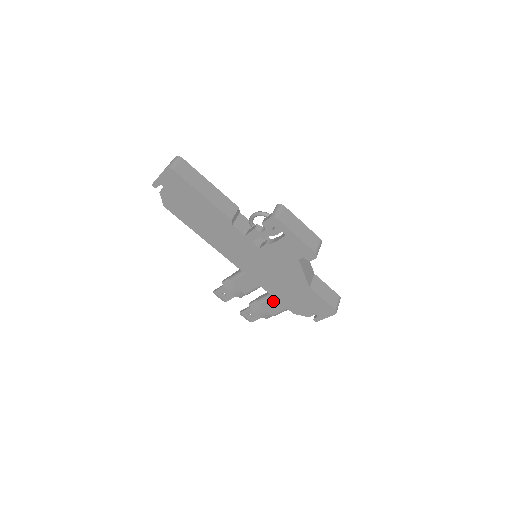
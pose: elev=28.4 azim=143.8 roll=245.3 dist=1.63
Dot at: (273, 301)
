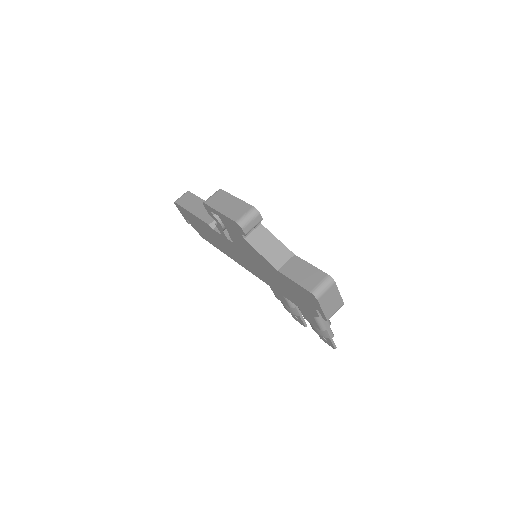
Dot at: occluded
